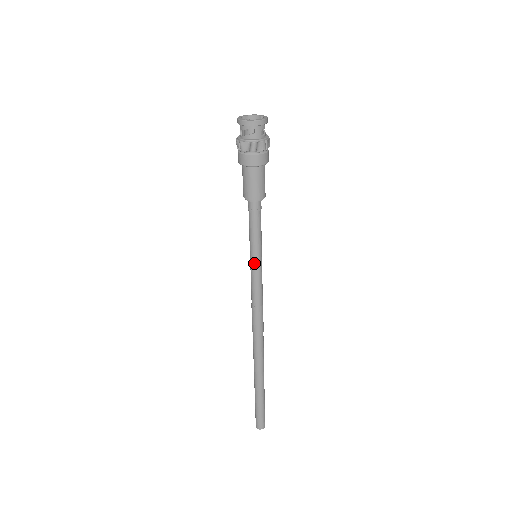
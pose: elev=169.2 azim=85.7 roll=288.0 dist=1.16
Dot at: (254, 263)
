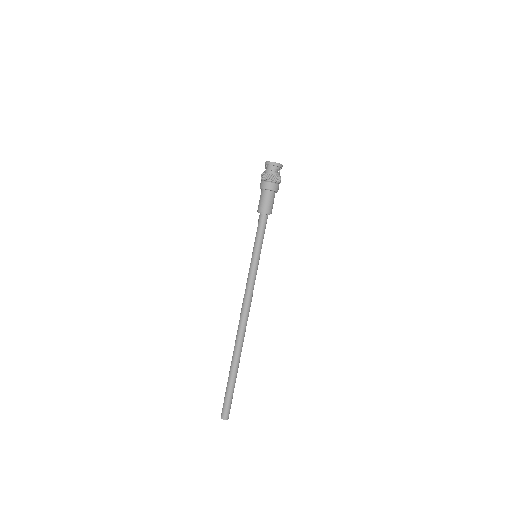
Dot at: (252, 259)
